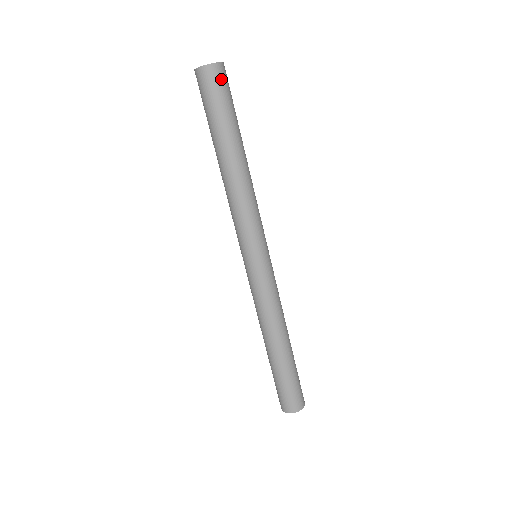
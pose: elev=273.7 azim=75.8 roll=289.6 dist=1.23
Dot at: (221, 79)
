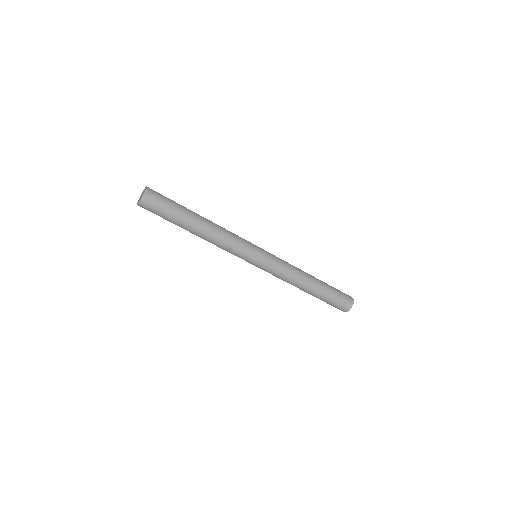
Dot at: (154, 197)
